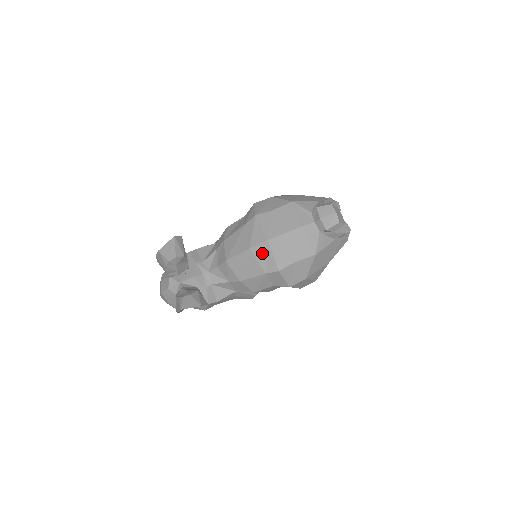
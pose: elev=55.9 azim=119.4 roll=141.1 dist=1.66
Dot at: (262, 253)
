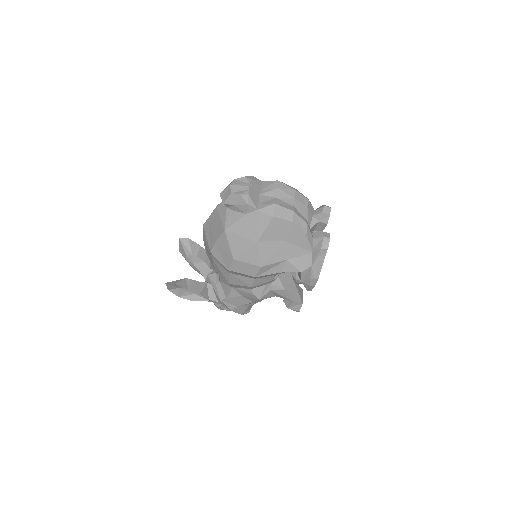
Dot at: (205, 239)
